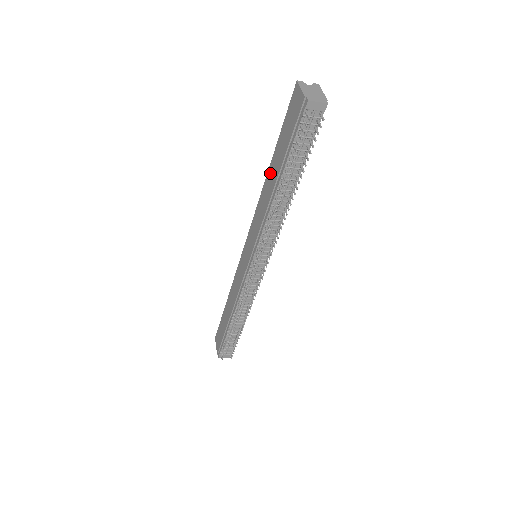
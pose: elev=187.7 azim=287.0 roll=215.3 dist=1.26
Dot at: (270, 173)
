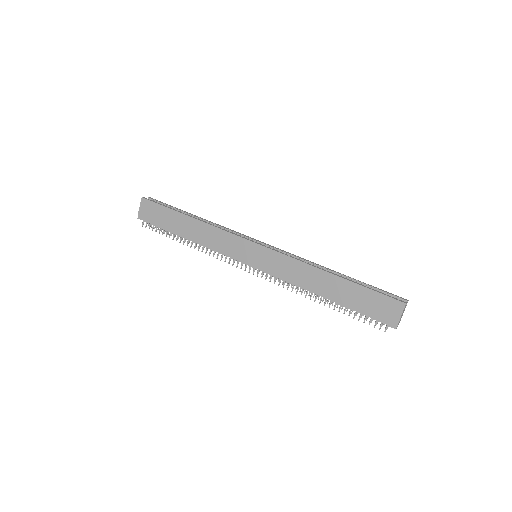
Dot at: (330, 280)
